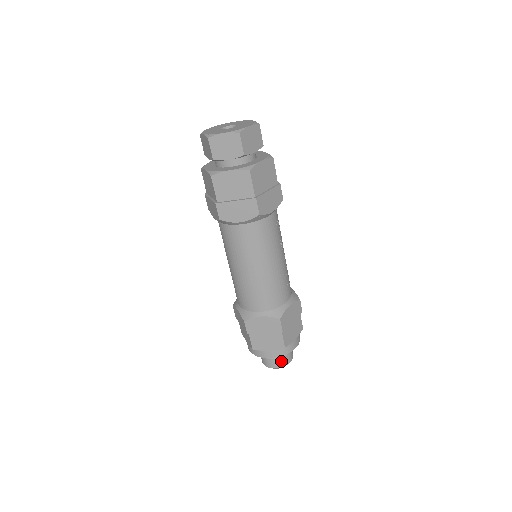
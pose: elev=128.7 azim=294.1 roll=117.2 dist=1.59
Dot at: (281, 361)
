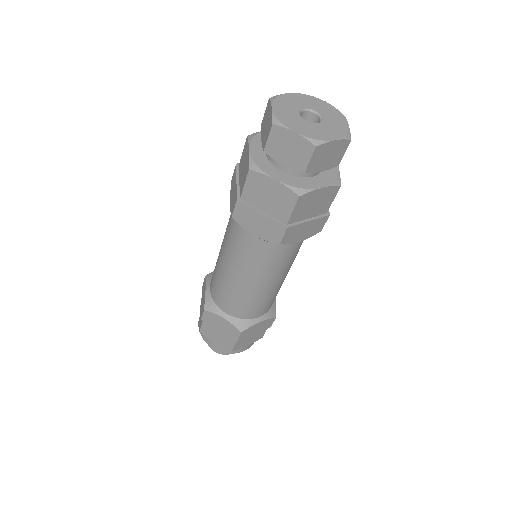
Dot at: occluded
